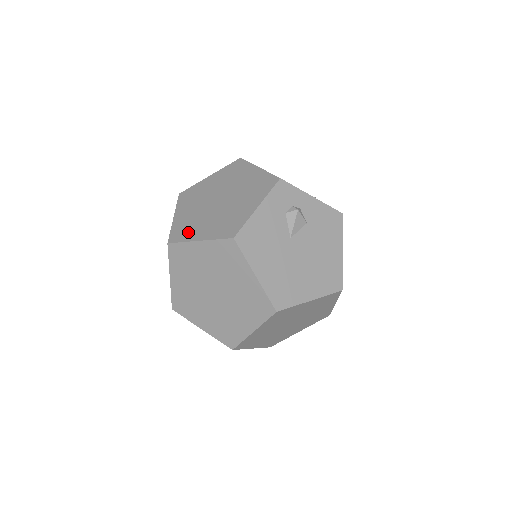
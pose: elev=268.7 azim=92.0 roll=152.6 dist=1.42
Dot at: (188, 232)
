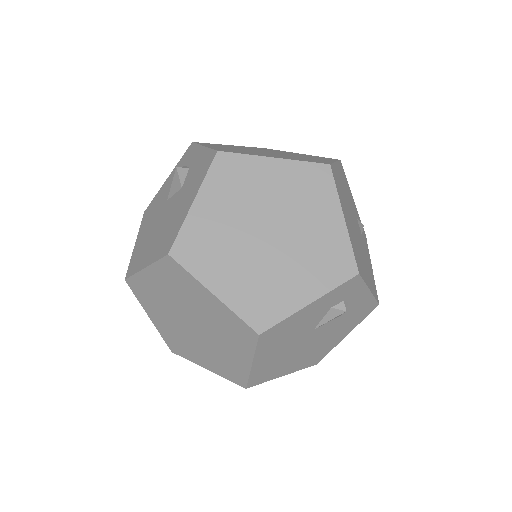
Dot at: (204, 260)
